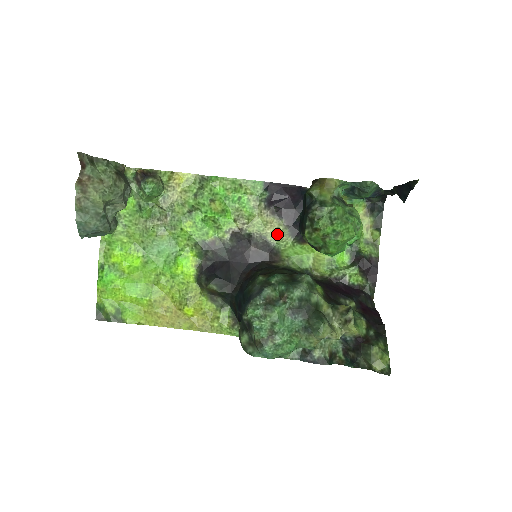
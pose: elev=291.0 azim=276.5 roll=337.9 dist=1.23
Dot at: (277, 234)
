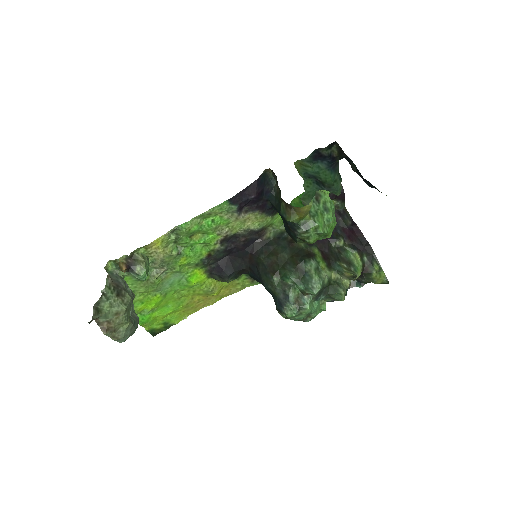
Dot at: (257, 221)
